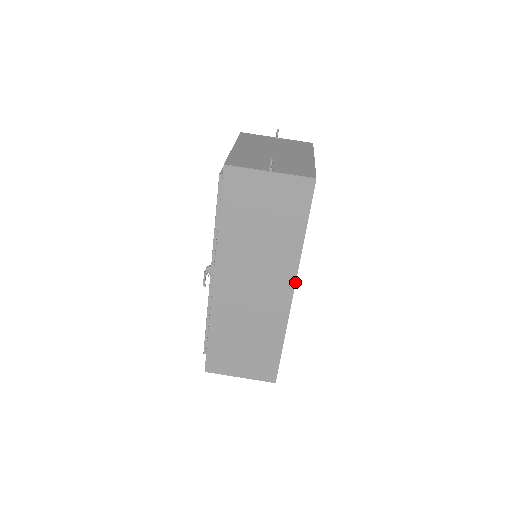
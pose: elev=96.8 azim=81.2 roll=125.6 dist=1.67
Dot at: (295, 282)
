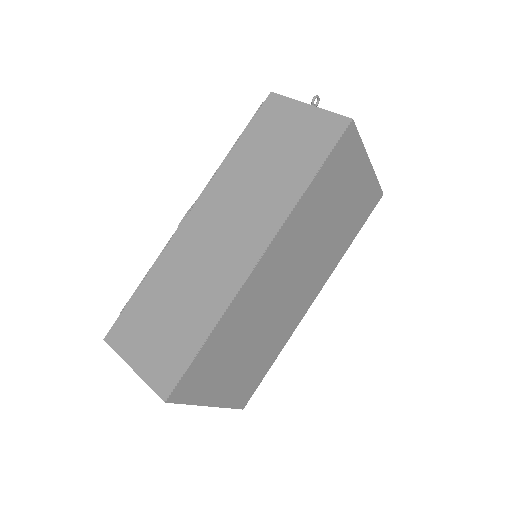
Dot at: (271, 241)
